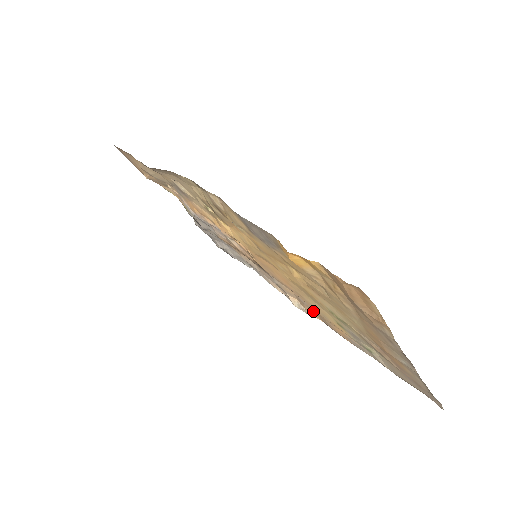
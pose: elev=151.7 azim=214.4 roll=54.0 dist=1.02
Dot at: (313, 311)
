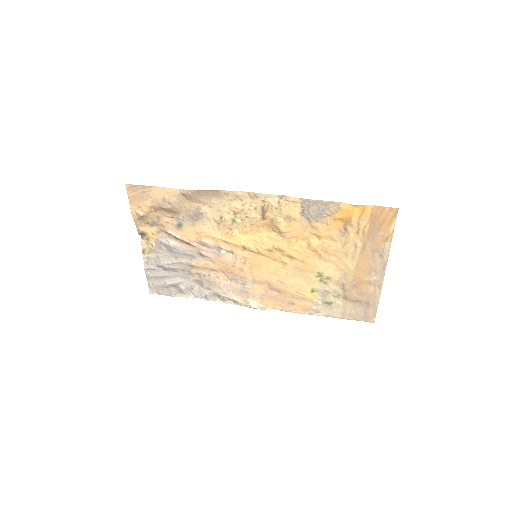
Dot at: (277, 300)
